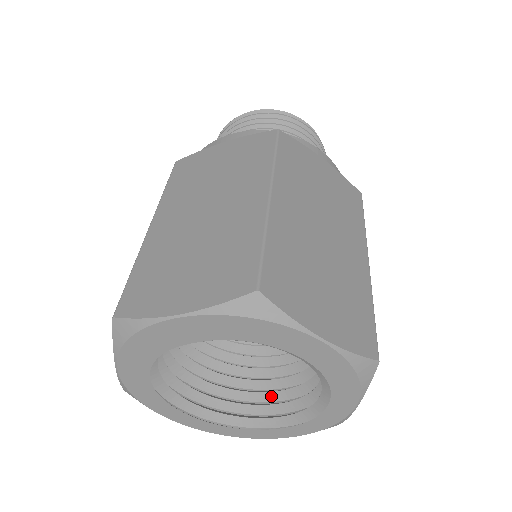
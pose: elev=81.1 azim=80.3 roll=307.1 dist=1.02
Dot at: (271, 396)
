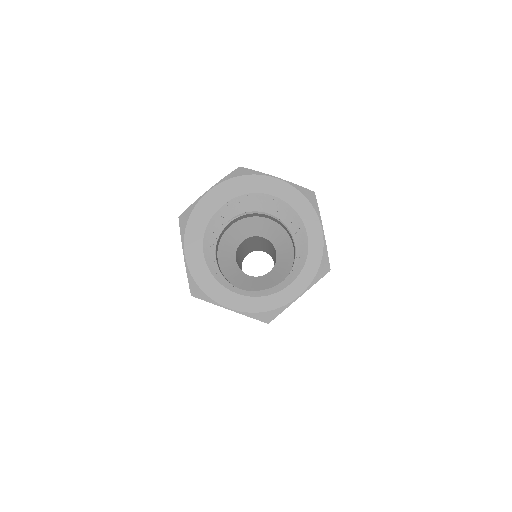
Dot at: occluded
